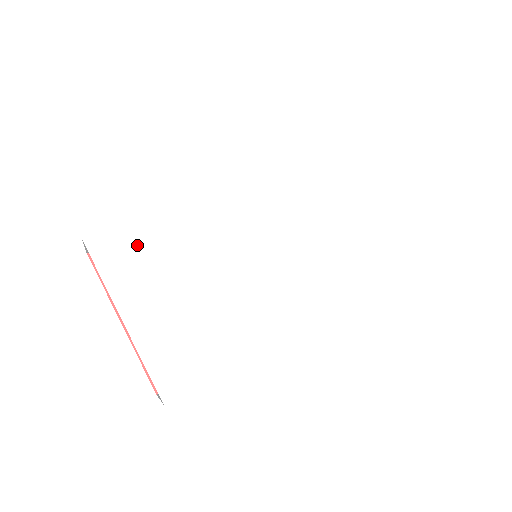
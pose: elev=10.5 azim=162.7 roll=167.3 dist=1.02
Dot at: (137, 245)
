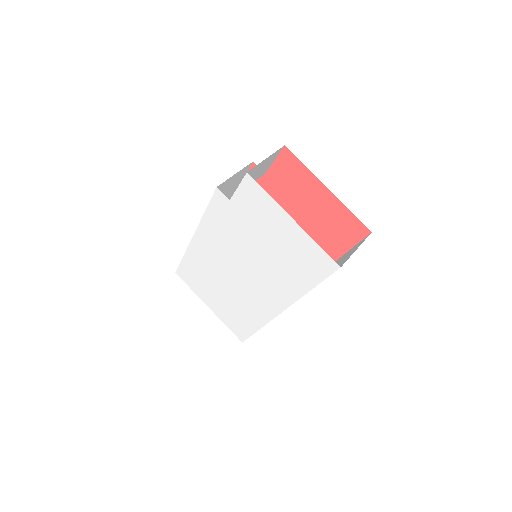
Dot at: (192, 274)
